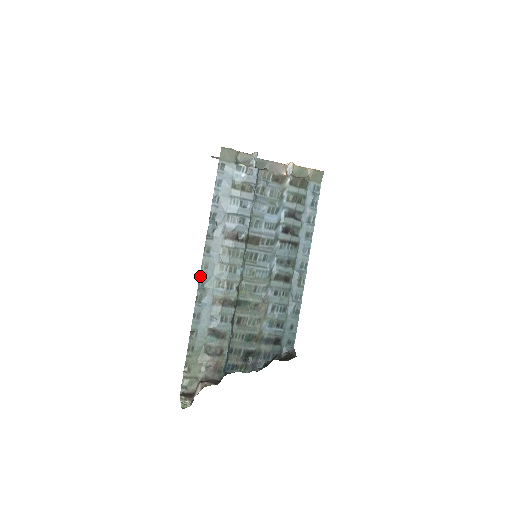
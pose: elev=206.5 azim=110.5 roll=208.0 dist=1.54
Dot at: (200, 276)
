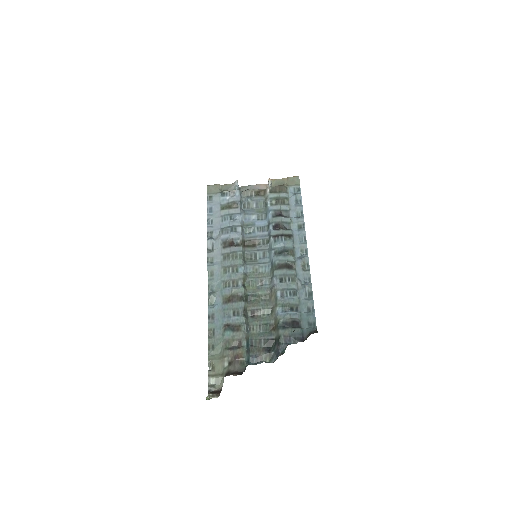
Dot at: (208, 283)
